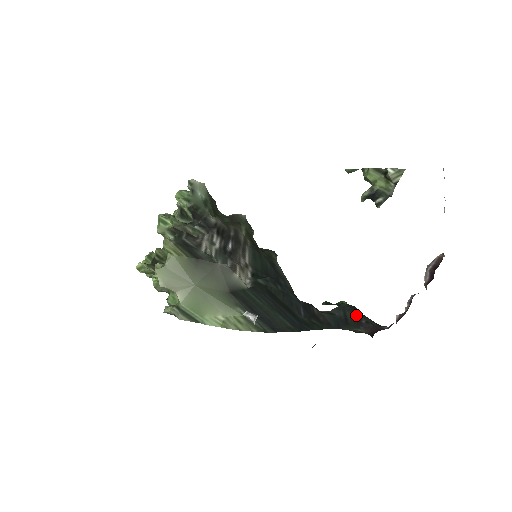
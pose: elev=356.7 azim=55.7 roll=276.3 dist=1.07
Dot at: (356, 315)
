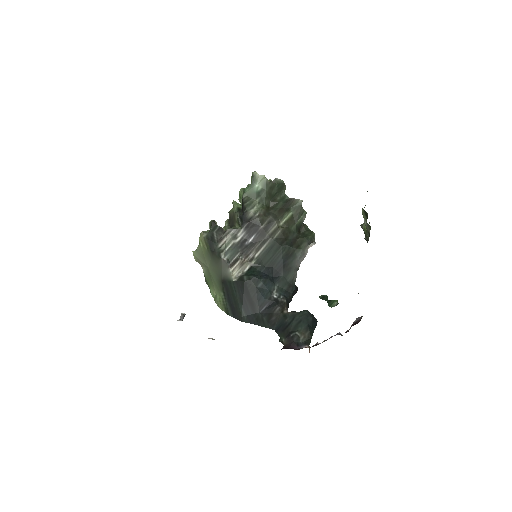
Dot at: (296, 327)
